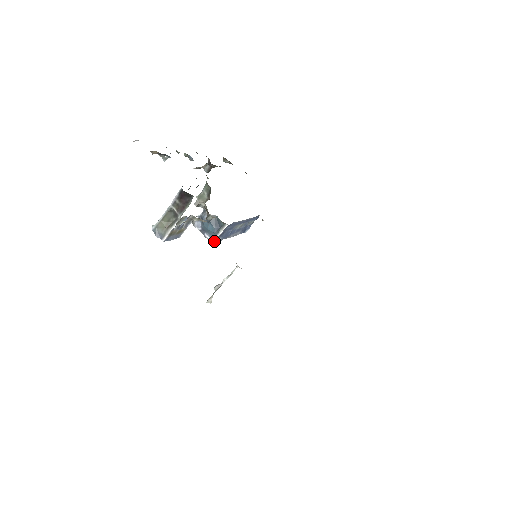
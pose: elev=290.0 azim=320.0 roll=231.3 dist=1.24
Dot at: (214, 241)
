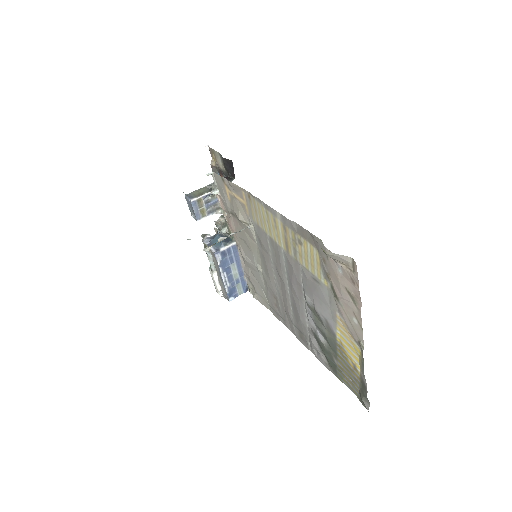
Dot at: (216, 252)
